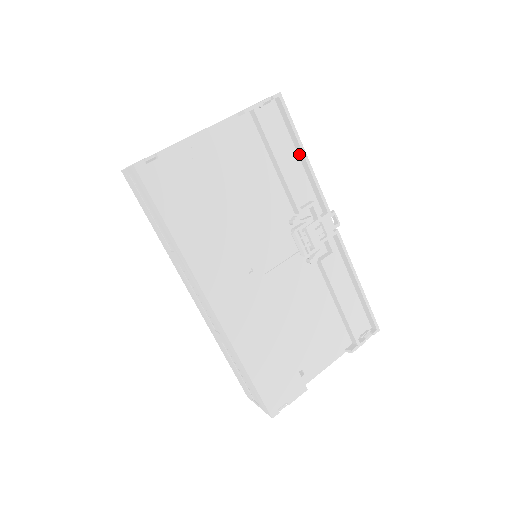
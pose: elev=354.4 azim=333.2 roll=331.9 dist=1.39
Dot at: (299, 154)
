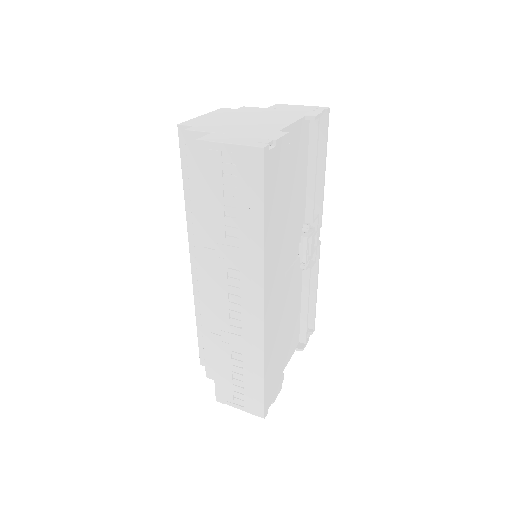
Dot at: (319, 167)
